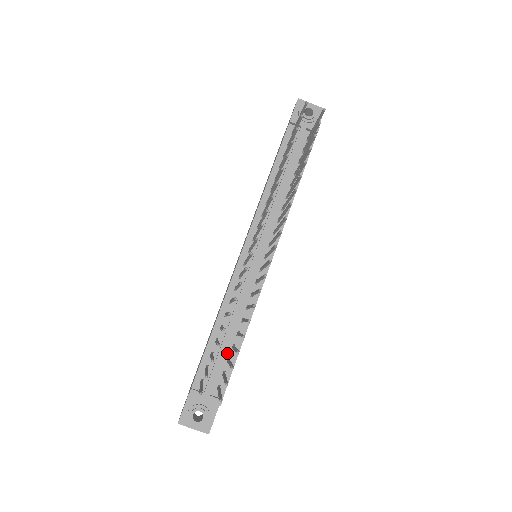
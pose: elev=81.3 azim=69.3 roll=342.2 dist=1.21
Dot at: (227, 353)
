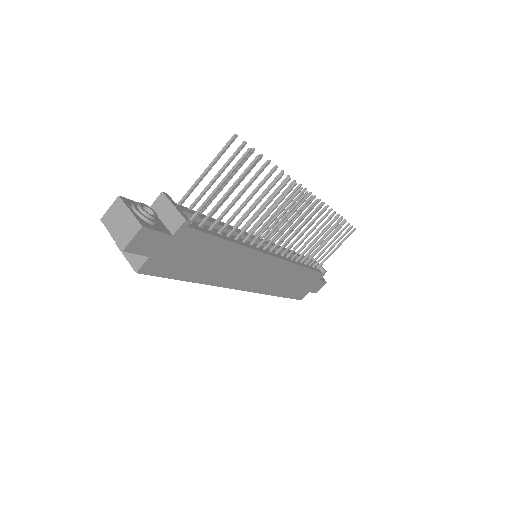
Dot at: occluded
